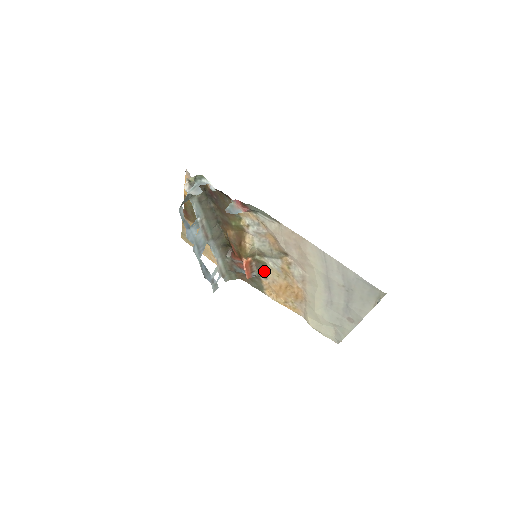
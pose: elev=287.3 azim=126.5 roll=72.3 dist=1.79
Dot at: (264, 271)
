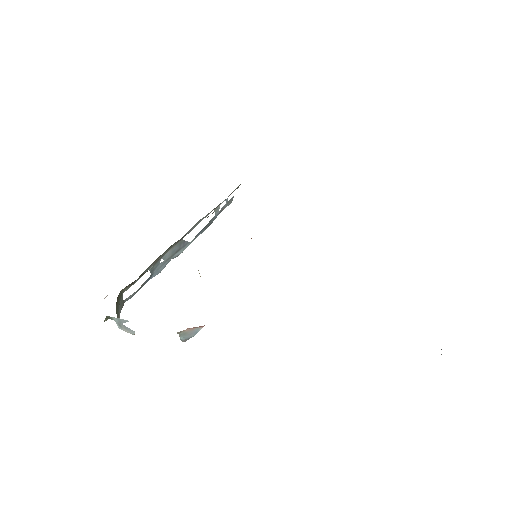
Dot at: occluded
